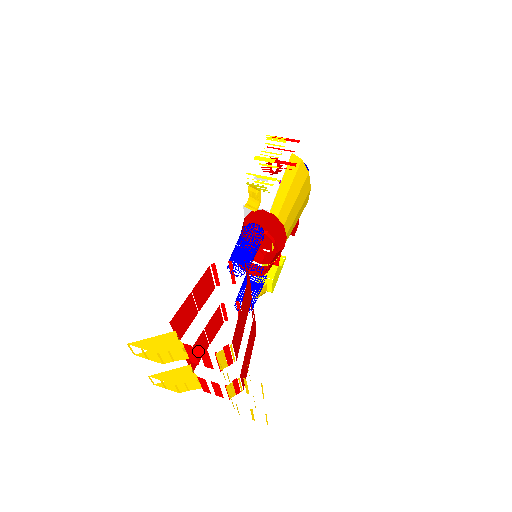
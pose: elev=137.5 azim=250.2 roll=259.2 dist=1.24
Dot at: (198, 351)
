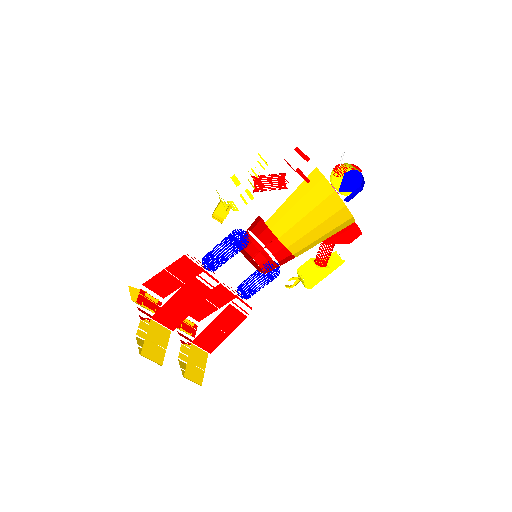
Dot at: (201, 309)
